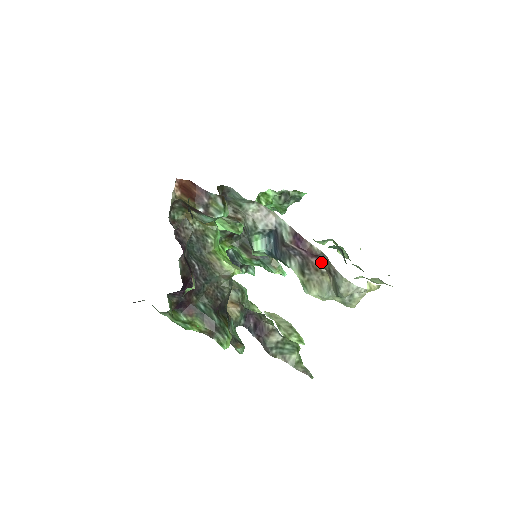
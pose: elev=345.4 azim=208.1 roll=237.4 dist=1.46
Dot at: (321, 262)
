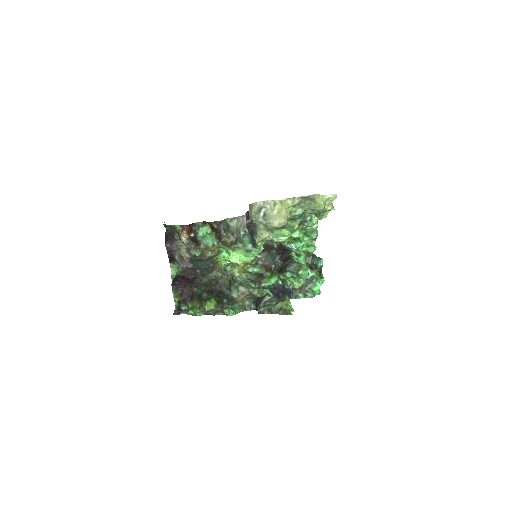
Dot at: occluded
